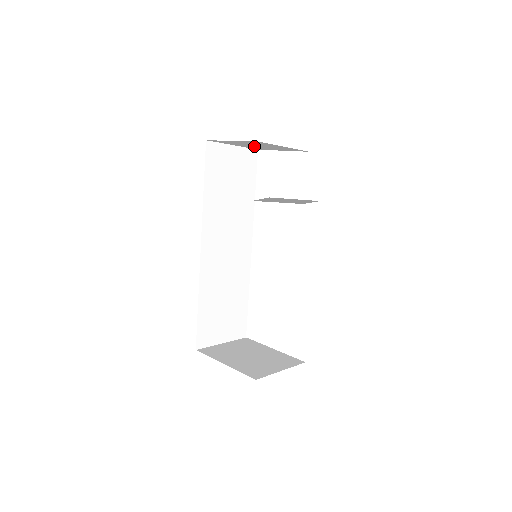
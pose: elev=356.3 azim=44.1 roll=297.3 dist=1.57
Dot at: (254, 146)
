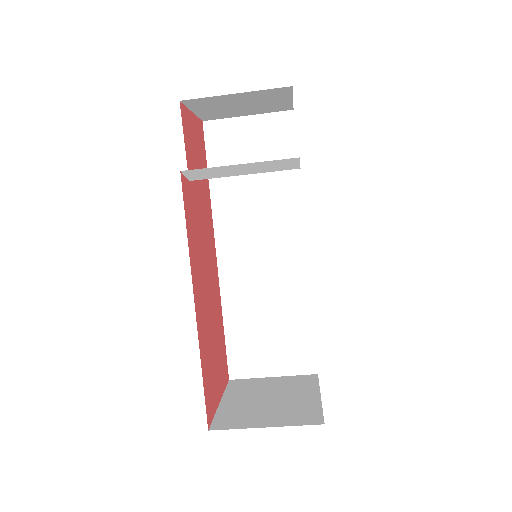
Dot at: (251, 107)
